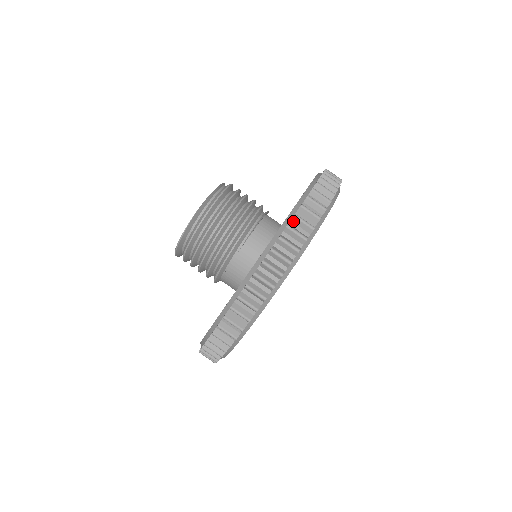
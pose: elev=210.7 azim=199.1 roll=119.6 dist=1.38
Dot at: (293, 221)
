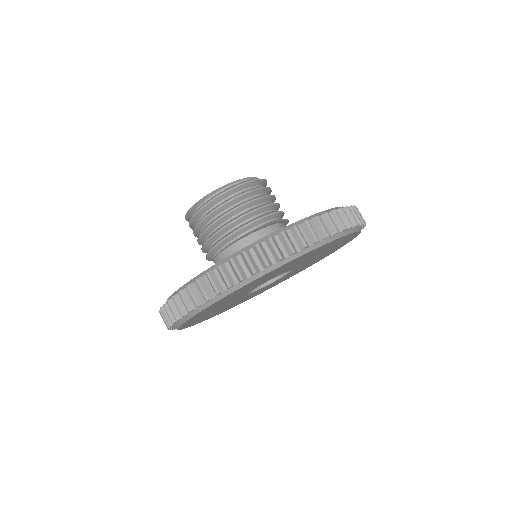
Dot at: (181, 294)
